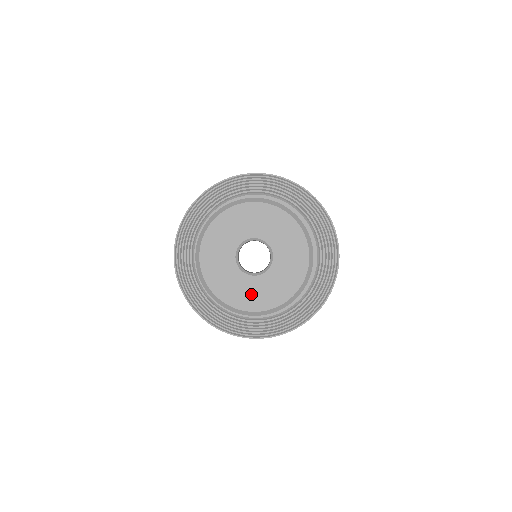
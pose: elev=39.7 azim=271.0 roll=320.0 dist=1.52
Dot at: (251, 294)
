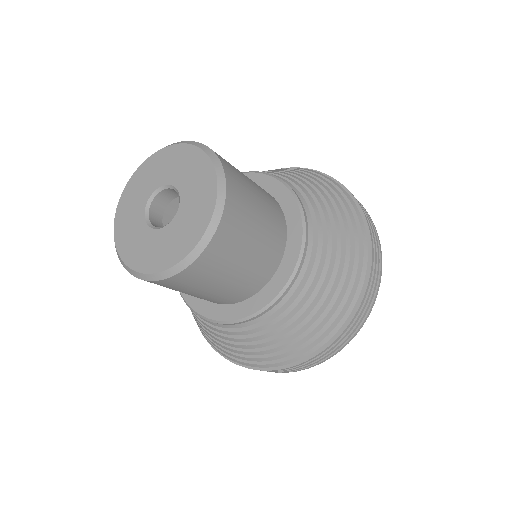
Dot at: (149, 251)
